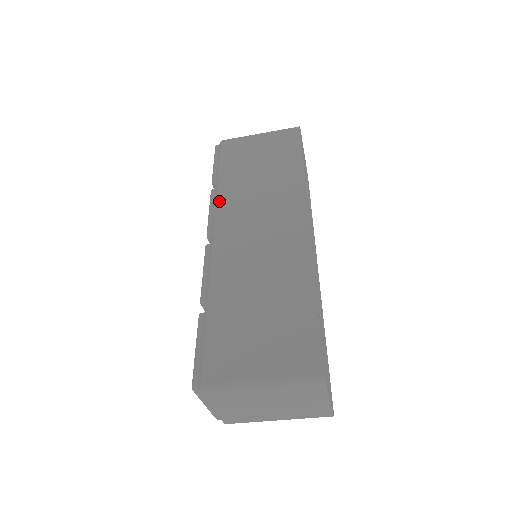
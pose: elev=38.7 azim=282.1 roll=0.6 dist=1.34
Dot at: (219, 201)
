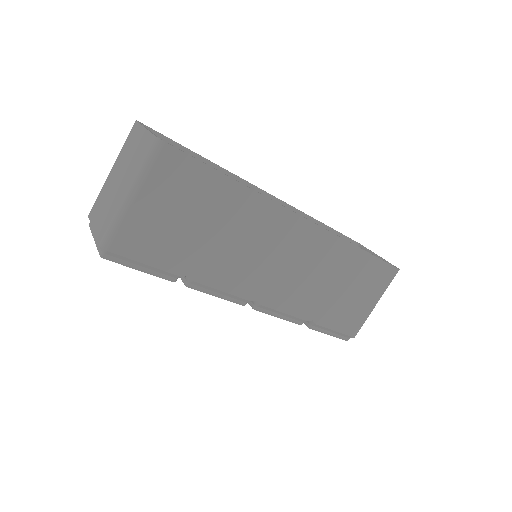
Dot at: occluded
